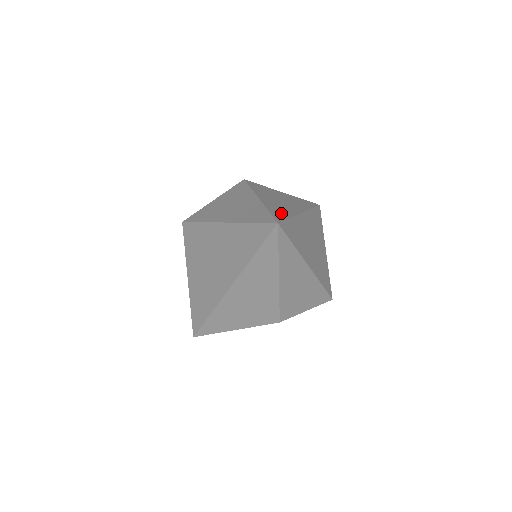
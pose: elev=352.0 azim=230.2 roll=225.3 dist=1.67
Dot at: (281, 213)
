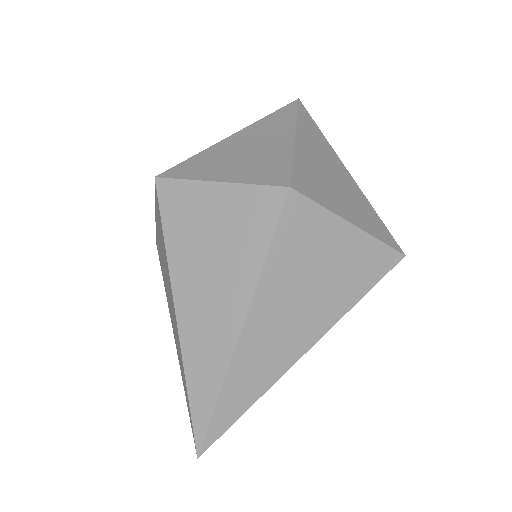
Dot at: (243, 395)
